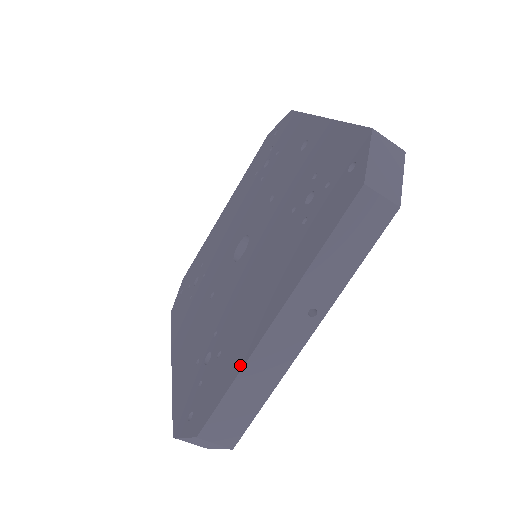
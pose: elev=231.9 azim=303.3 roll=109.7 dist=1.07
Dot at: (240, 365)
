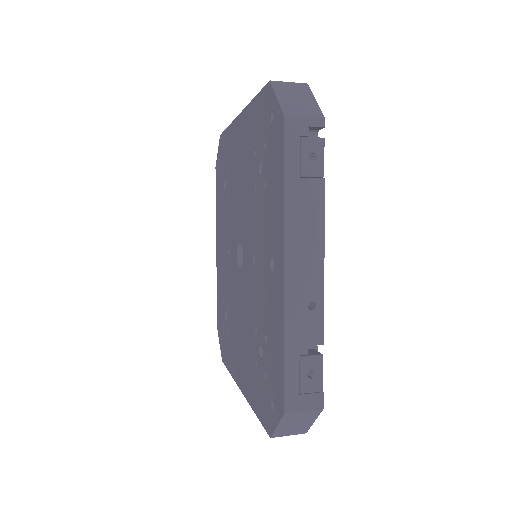
Dot at: (232, 374)
